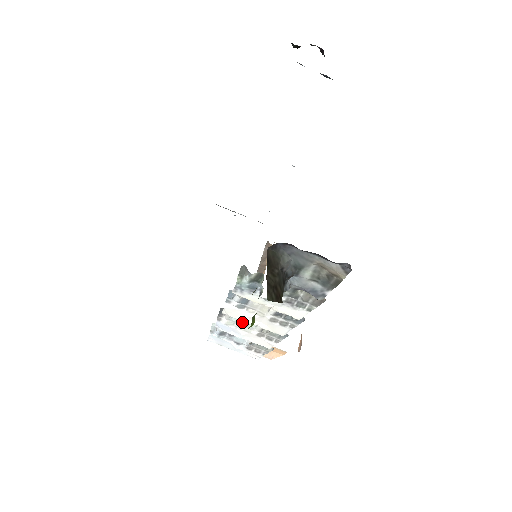
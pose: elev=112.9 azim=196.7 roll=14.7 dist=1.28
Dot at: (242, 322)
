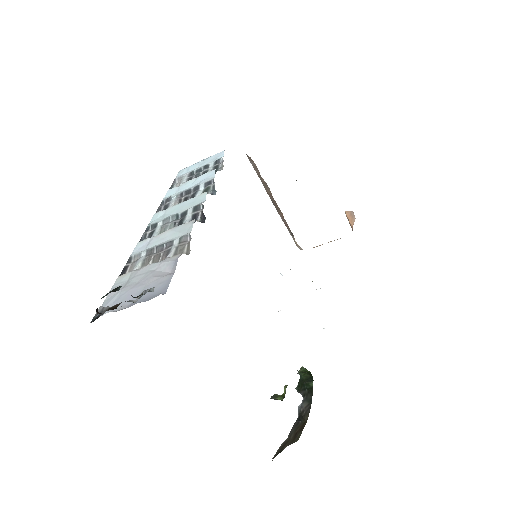
Dot at: occluded
